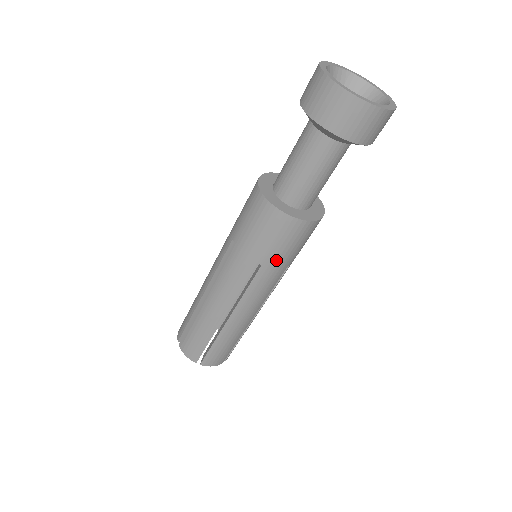
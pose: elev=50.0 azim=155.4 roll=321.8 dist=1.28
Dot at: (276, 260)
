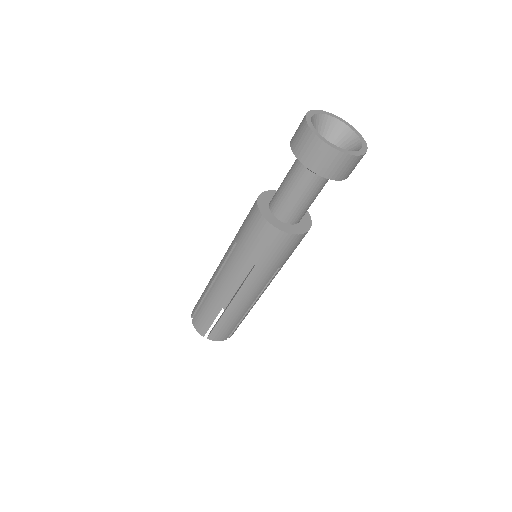
Dot at: occluded
